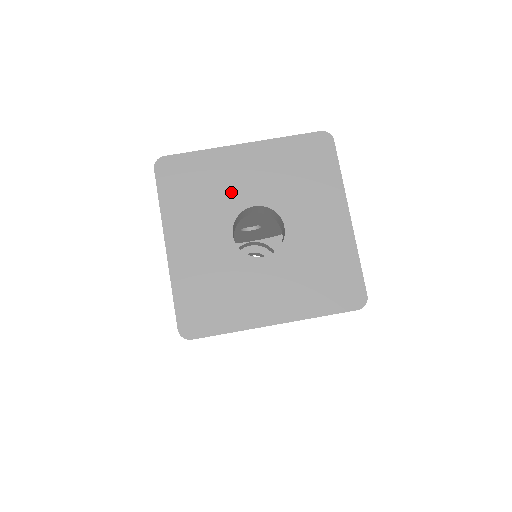
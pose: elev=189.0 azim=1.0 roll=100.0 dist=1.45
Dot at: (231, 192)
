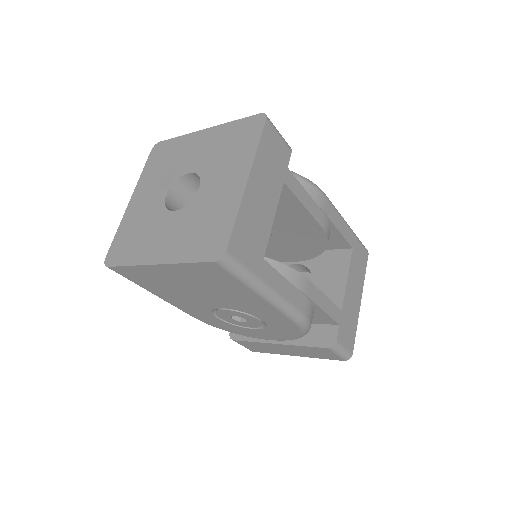
Dot at: (181, 163)
